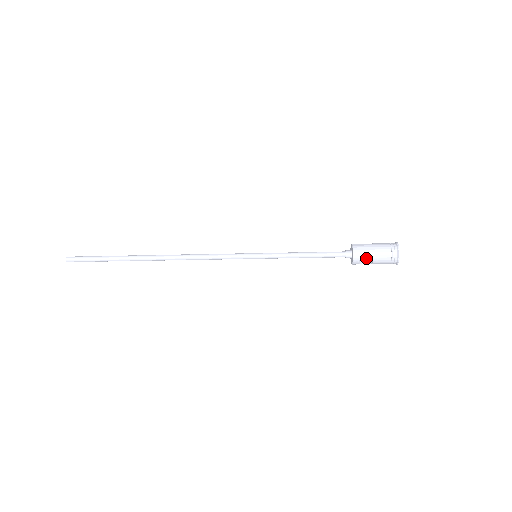
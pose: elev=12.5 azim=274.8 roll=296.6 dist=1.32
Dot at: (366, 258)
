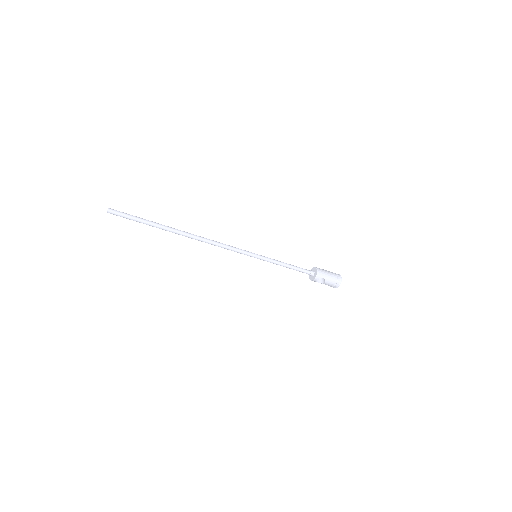
Dot at: occluded
